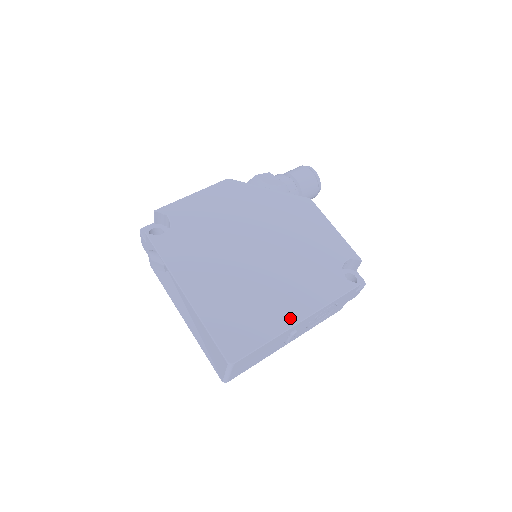
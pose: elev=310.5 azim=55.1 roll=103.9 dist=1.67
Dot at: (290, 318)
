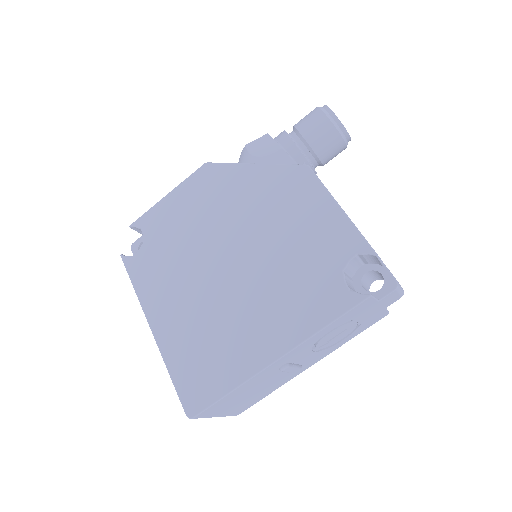
Dot at: (262, 356)
